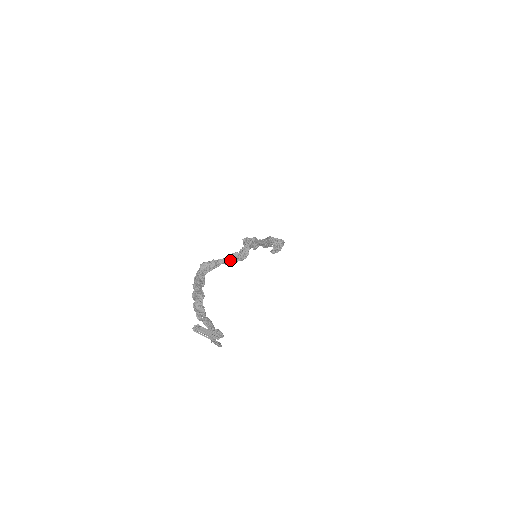
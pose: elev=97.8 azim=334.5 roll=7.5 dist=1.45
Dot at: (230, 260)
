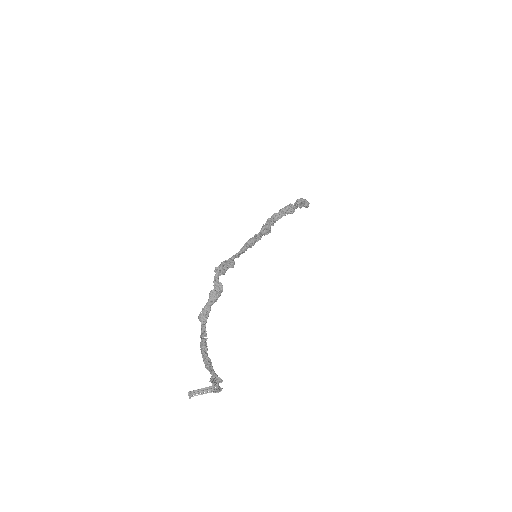
Dot at: (212, 300)
